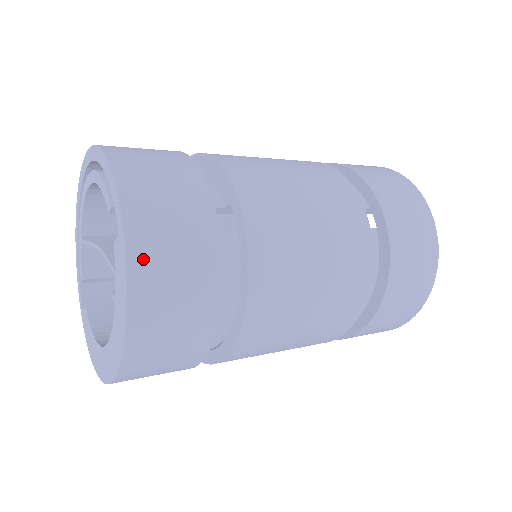
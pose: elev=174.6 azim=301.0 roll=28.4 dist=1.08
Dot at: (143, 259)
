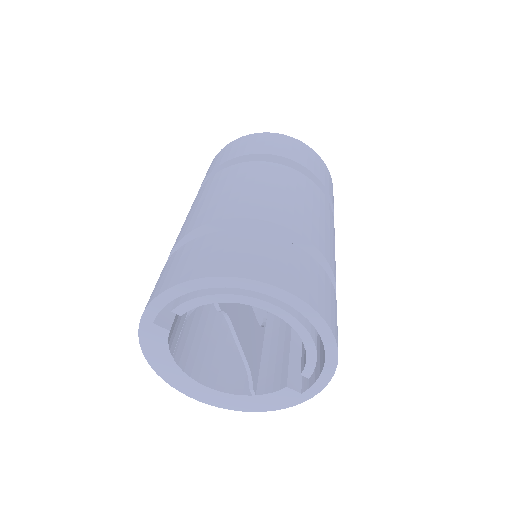
Dot at: occluded
